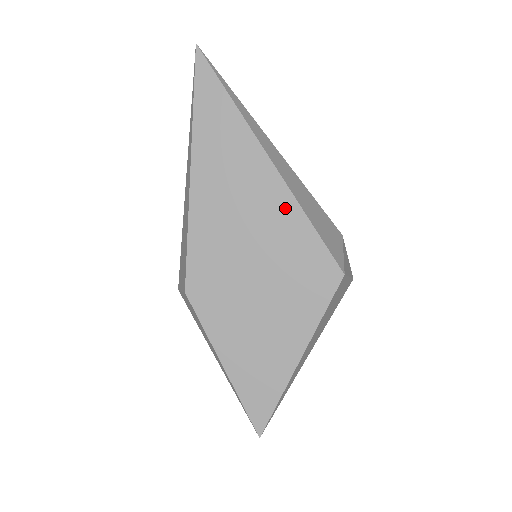
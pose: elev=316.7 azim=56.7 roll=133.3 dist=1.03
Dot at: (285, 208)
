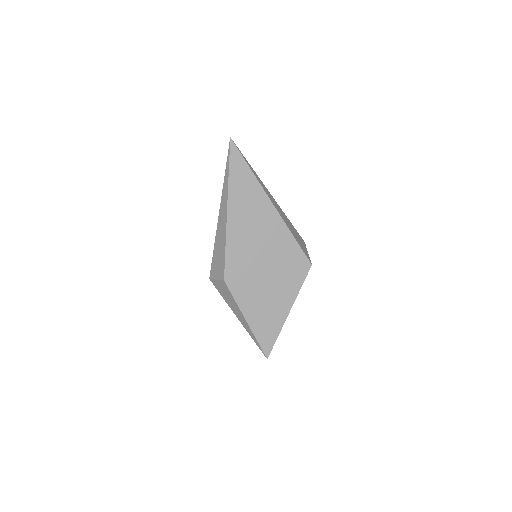
Dot at: (281, 230)
